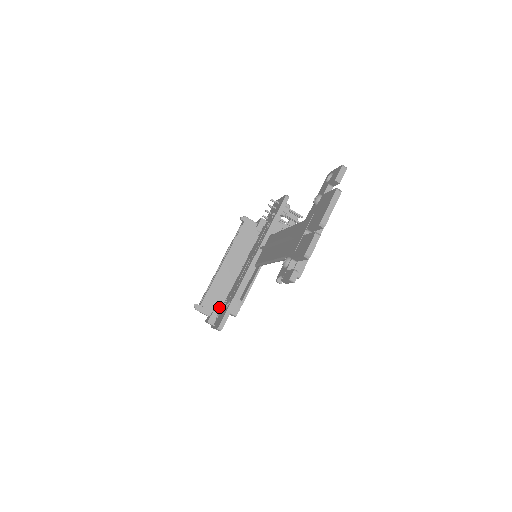
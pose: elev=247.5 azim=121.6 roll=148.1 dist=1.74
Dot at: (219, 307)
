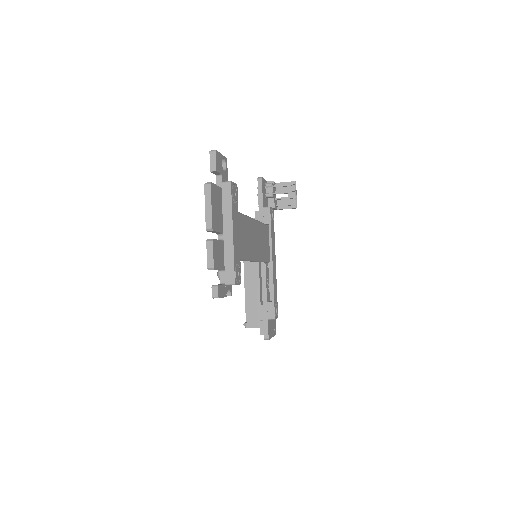
Dot at: occluded
